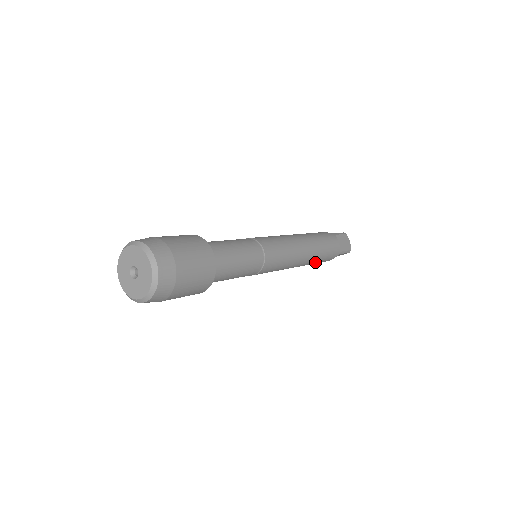
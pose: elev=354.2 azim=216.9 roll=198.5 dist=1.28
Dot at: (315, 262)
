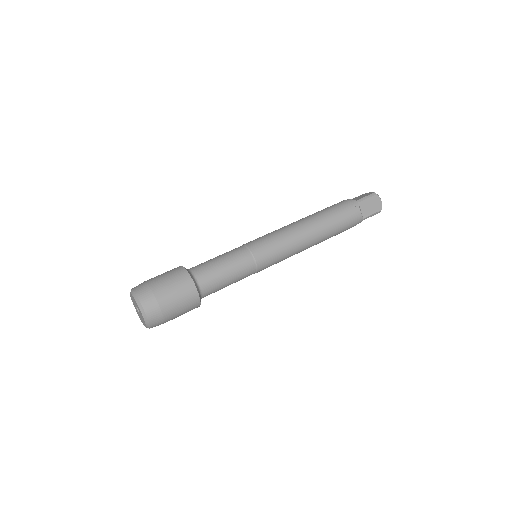
Dot at: occluded
